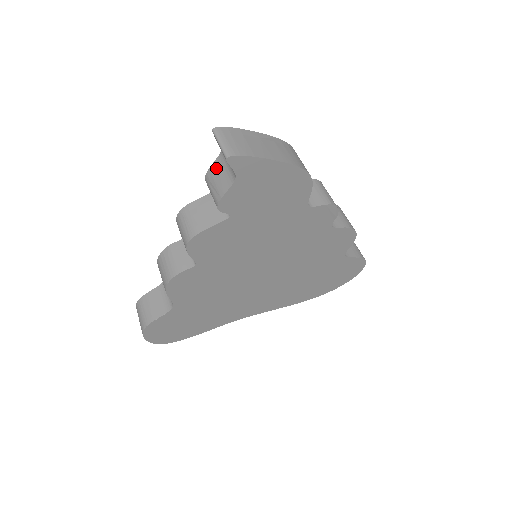
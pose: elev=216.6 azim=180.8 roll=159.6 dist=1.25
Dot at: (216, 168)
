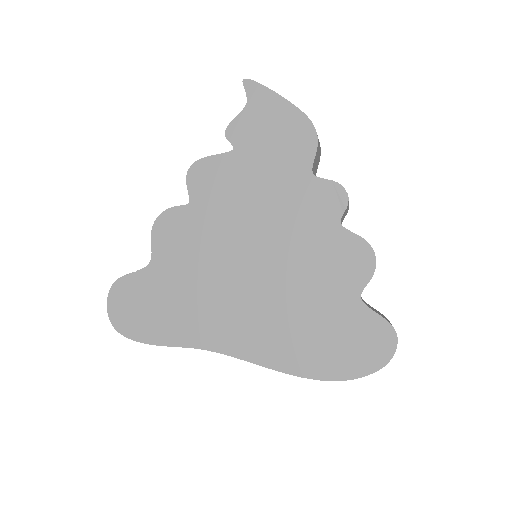
Dot at: occluded
